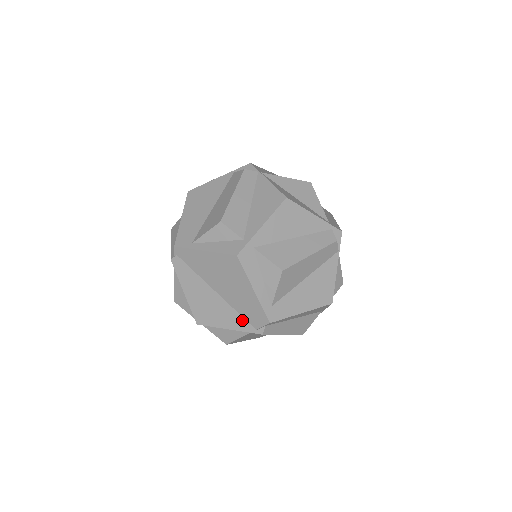
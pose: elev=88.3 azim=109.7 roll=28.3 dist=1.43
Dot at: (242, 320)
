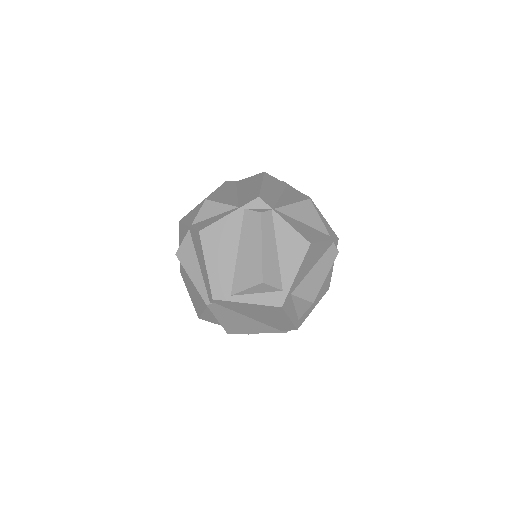
Dot at: (271, 328)
